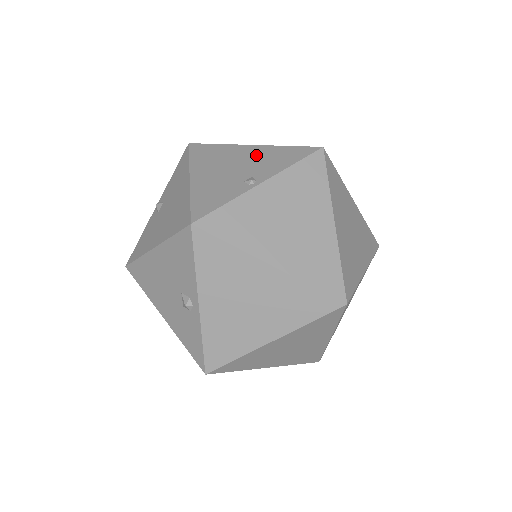
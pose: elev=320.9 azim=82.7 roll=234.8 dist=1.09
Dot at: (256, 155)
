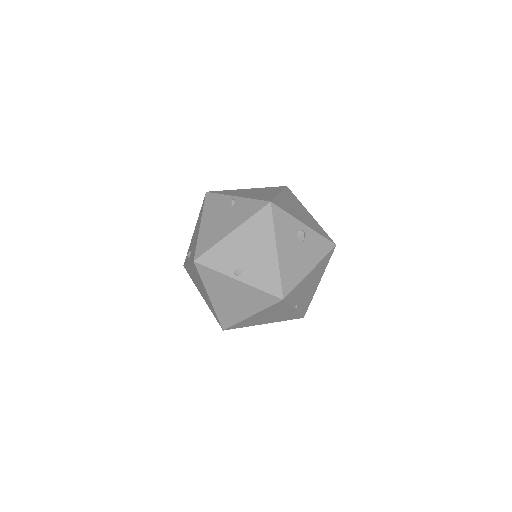
Dot at: (265, 261)
